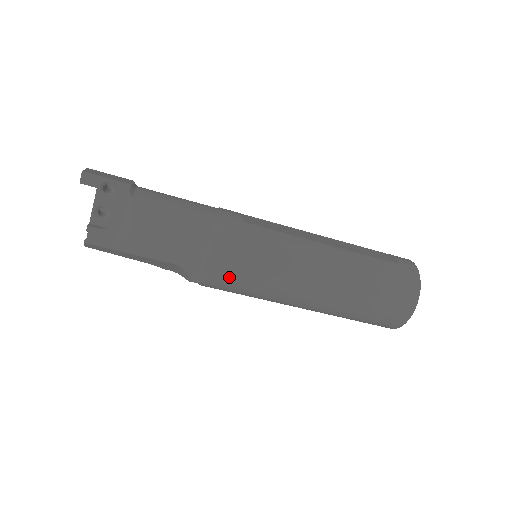
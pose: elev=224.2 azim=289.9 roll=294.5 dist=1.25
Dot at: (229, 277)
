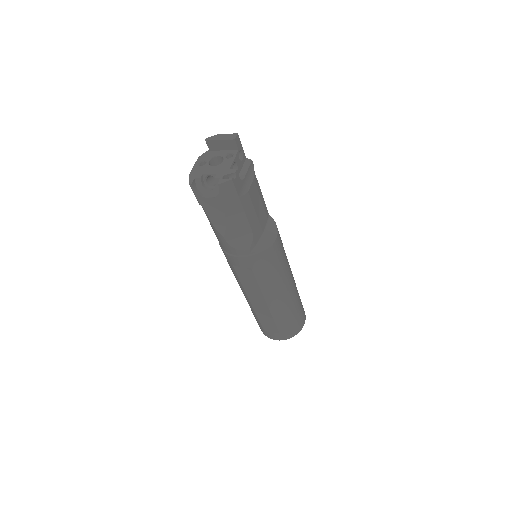
Dot at: (274, 254)
